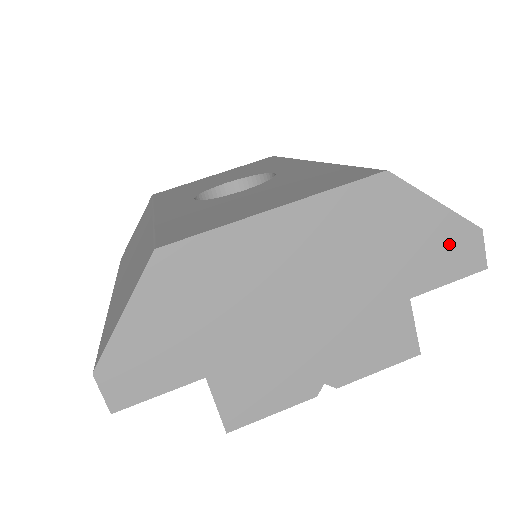
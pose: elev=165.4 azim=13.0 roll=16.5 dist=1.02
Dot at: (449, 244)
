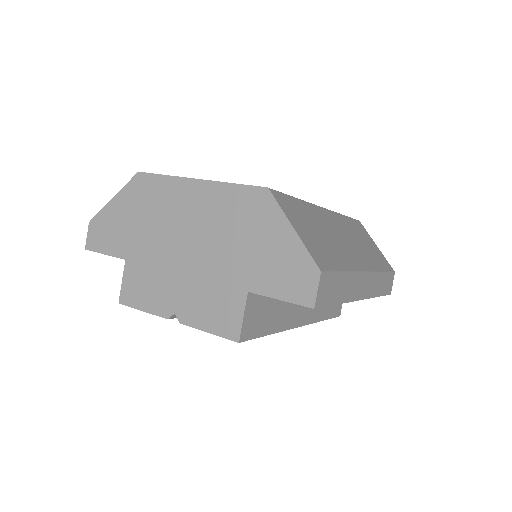
Dot at: (291, 267)
